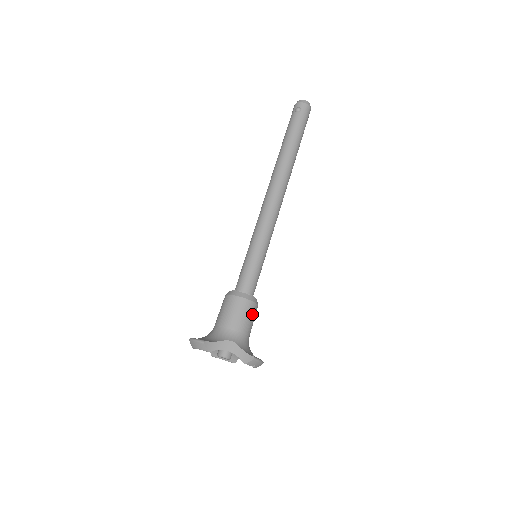
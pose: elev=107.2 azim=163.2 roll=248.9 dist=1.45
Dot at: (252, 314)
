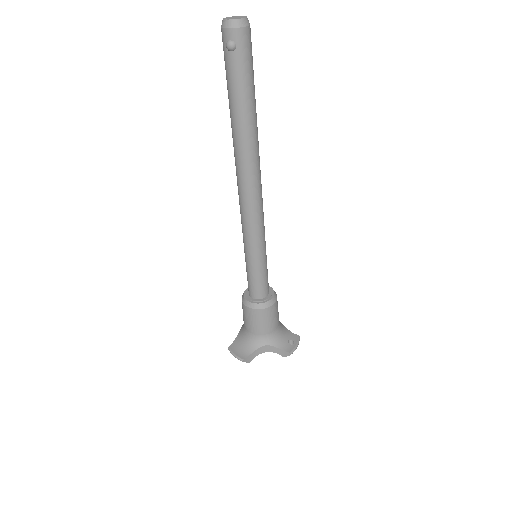
Dot at: (275, 312)
